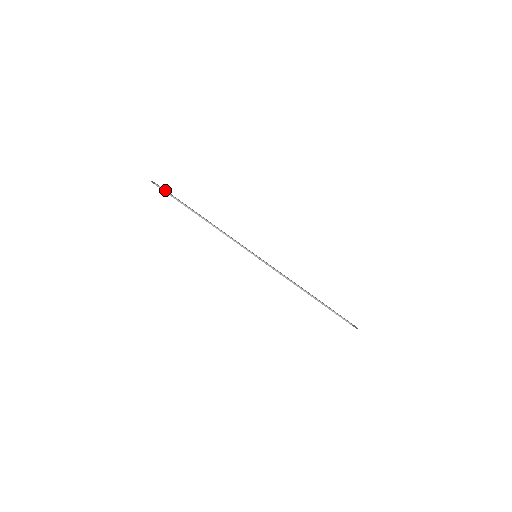
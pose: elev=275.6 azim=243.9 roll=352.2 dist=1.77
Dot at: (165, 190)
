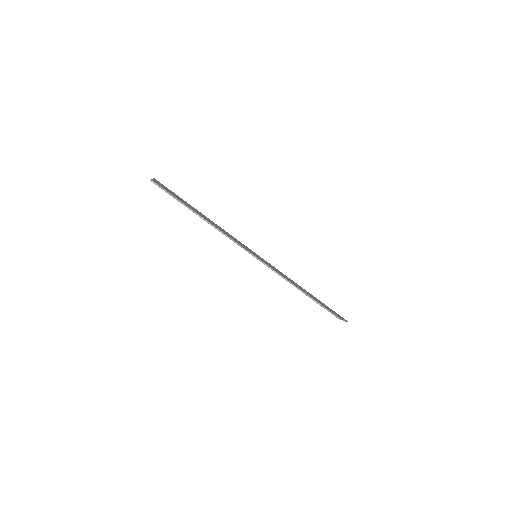
Dot at: (162, 187)
